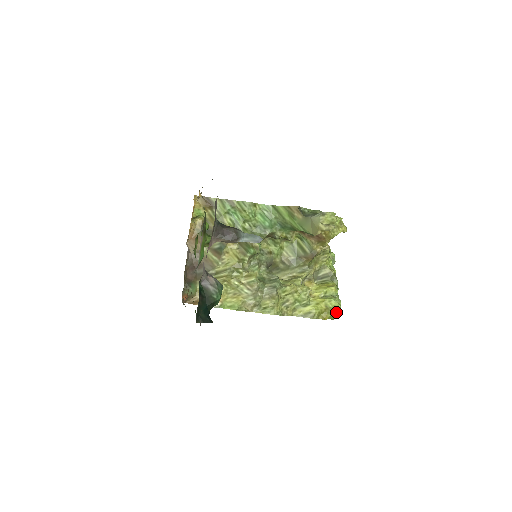
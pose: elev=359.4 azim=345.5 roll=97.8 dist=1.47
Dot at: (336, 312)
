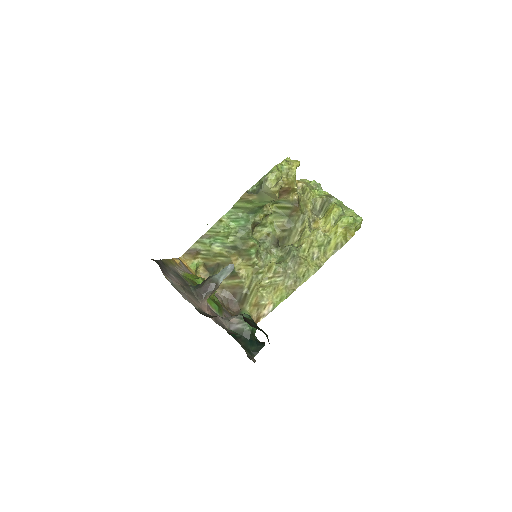
Dot at: (355, 223)
